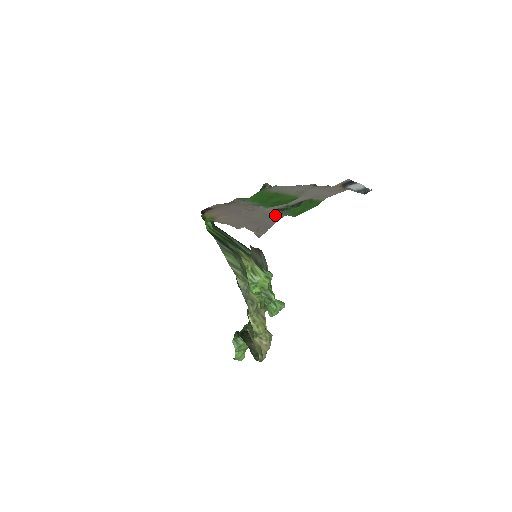
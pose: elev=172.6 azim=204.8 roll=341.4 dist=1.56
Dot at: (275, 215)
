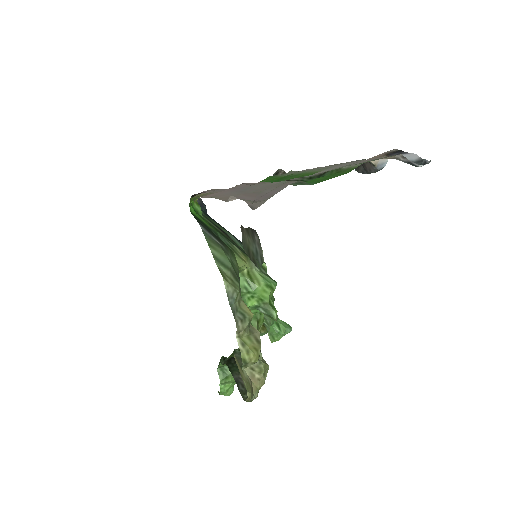
Dot at: (283, 183)
